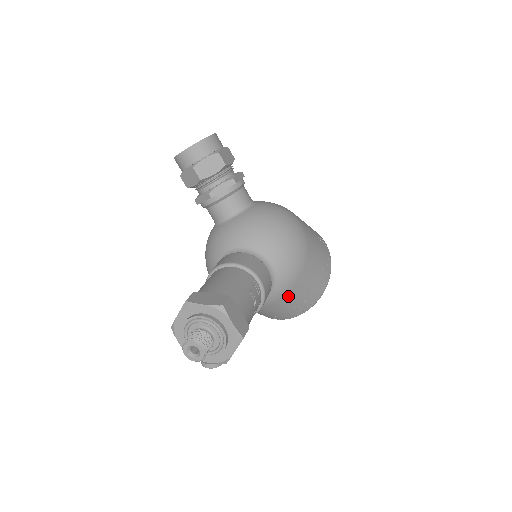
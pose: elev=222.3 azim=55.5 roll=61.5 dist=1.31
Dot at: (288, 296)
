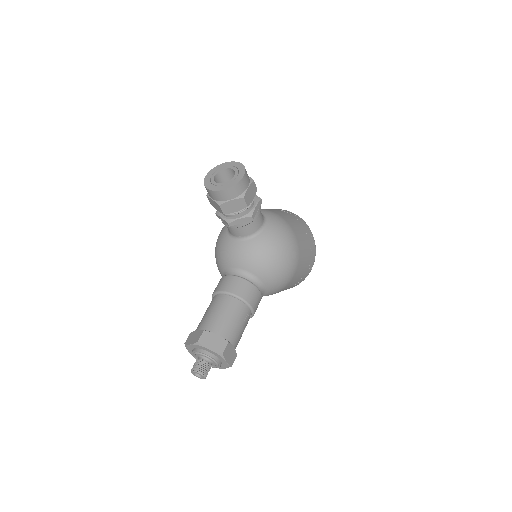
Dot at: occluded
